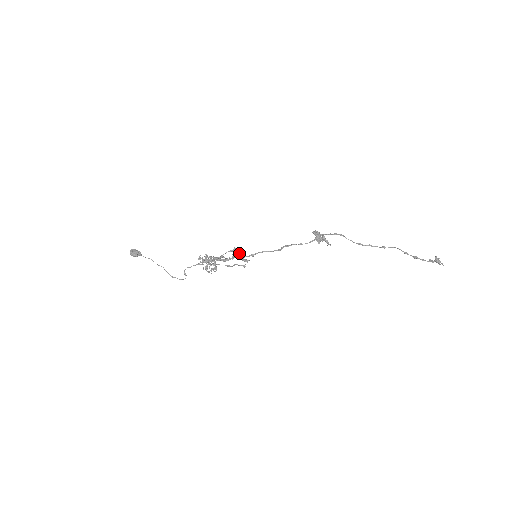
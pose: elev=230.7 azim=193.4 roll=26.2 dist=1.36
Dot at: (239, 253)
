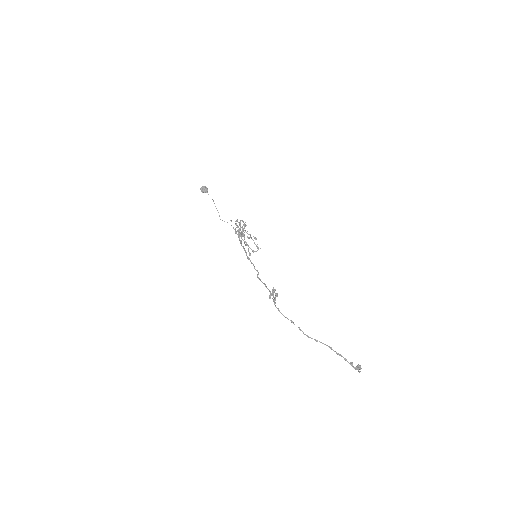
Dot at: occluded
